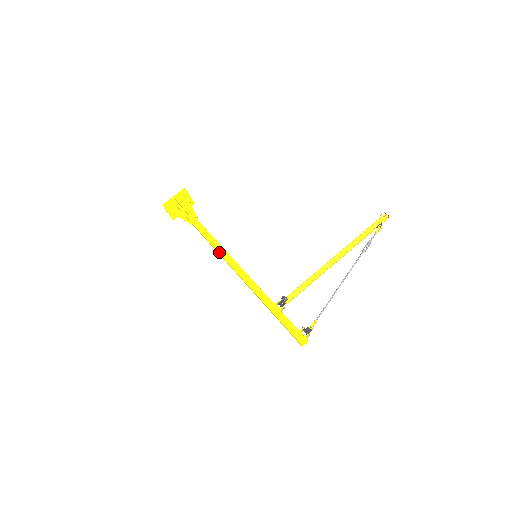
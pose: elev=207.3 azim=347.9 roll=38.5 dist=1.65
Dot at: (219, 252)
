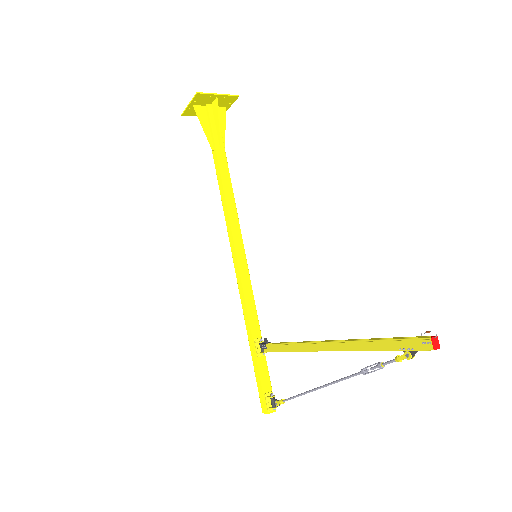
Dot at: (226, 223)
